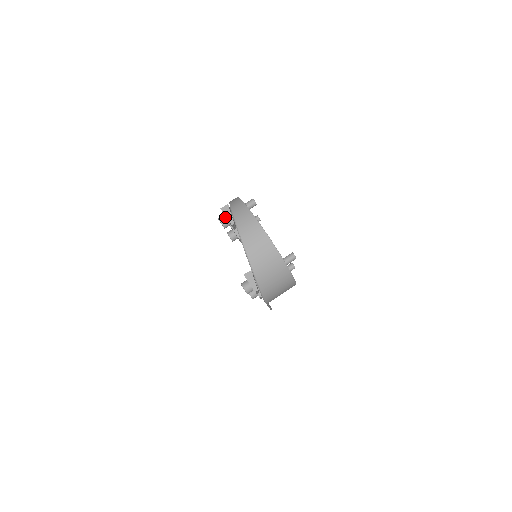
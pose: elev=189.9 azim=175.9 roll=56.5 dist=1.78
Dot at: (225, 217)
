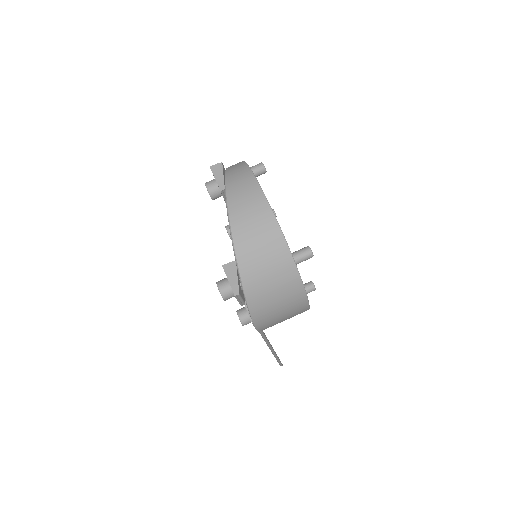
Dot at: (214, 181)
